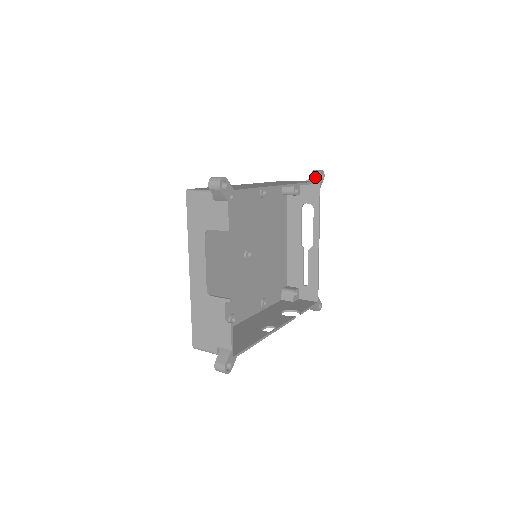
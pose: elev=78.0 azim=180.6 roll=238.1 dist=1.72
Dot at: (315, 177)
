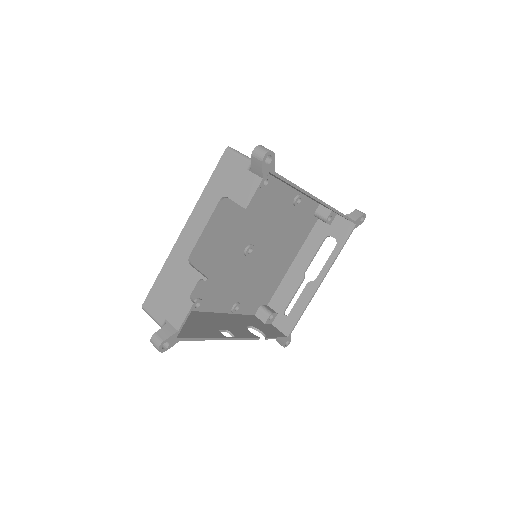
Dot at: (355, 216)
